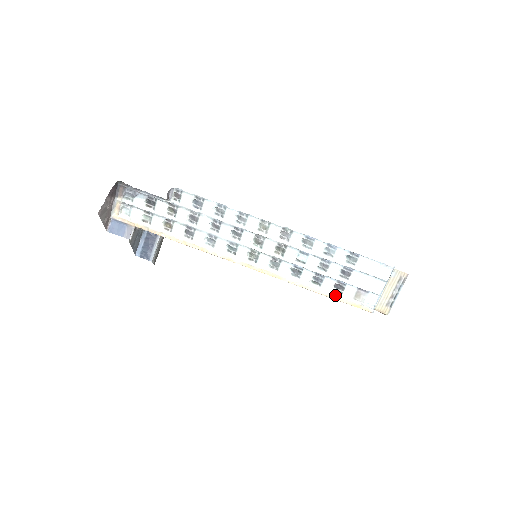
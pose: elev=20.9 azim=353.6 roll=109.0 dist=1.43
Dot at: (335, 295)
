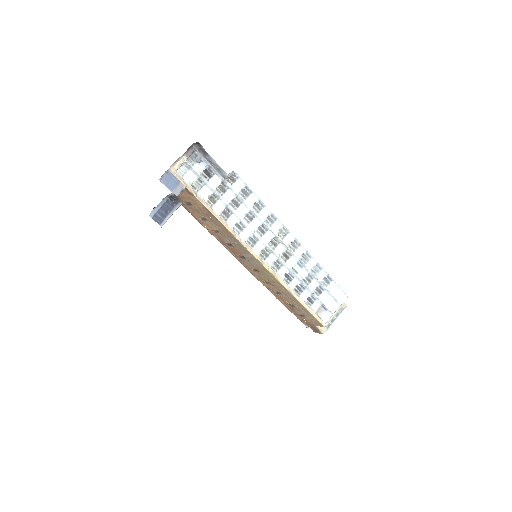
Dot at: (307, 305)
